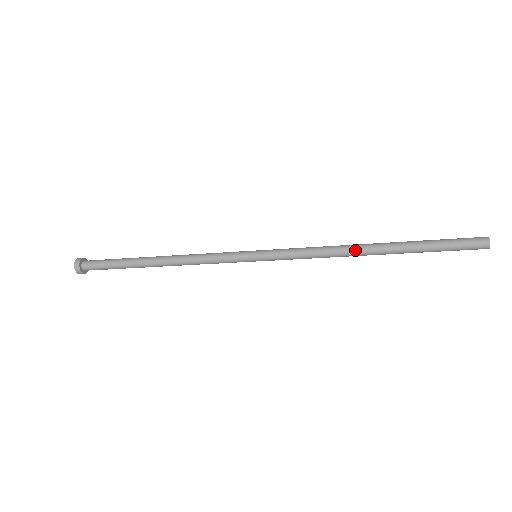
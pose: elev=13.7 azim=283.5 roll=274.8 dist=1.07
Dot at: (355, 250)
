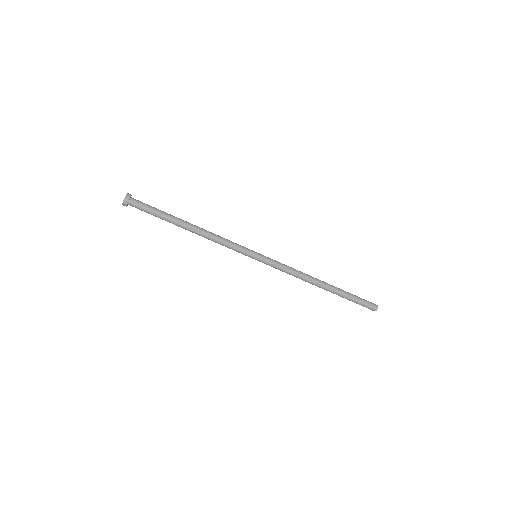
Dot at: (315, 278)
